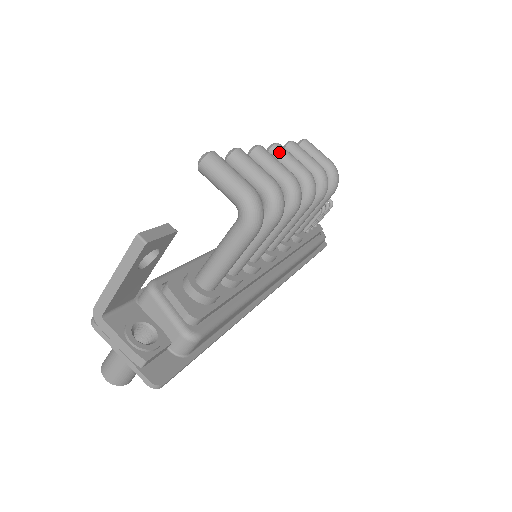
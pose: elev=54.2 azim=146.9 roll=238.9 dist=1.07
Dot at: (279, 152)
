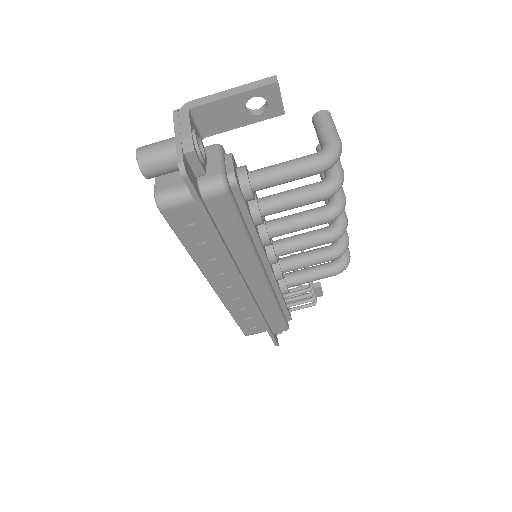
Dot at: occluded
